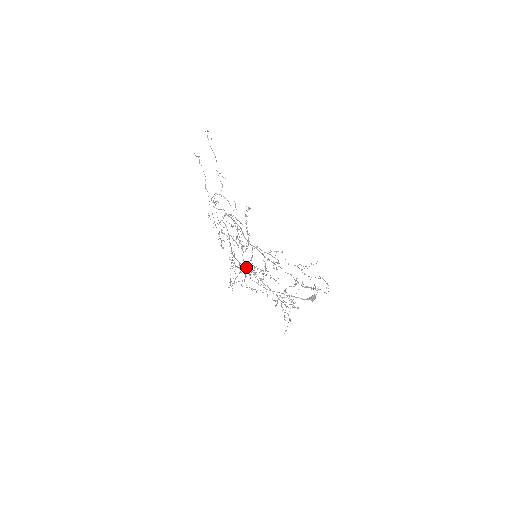
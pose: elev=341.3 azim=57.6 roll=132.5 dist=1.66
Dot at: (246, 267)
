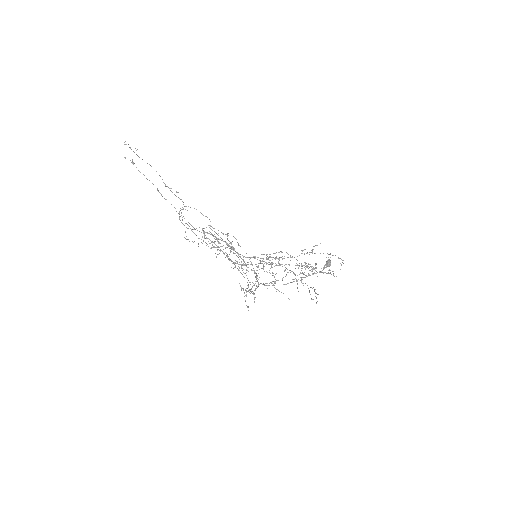
Dot at: (251, 264)
